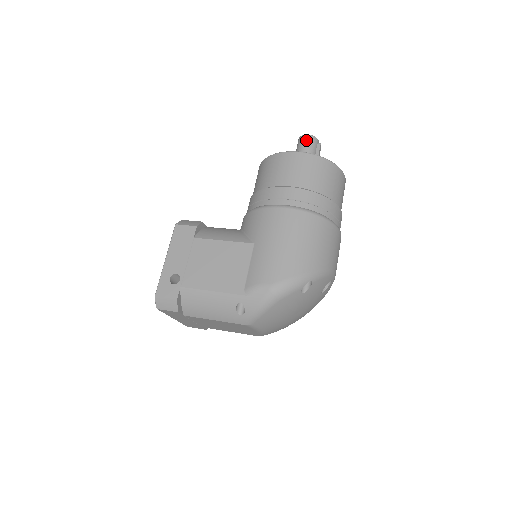
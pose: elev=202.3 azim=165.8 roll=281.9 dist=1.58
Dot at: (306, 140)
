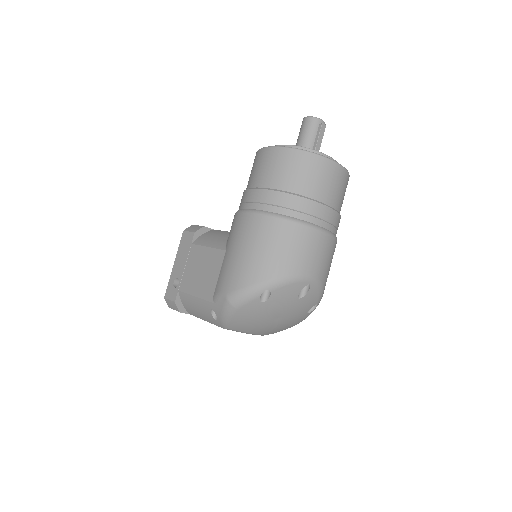
Dot at: (305, 124)
